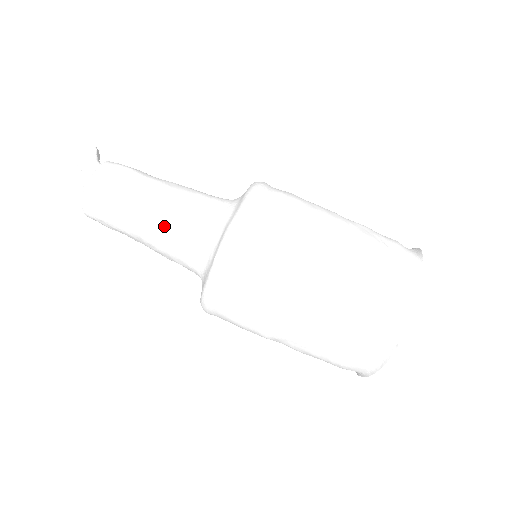
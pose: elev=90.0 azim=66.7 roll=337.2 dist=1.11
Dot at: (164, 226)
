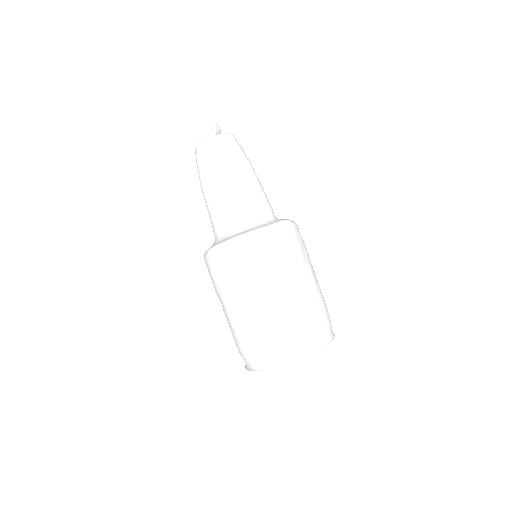
Dot at: (253, 188)
